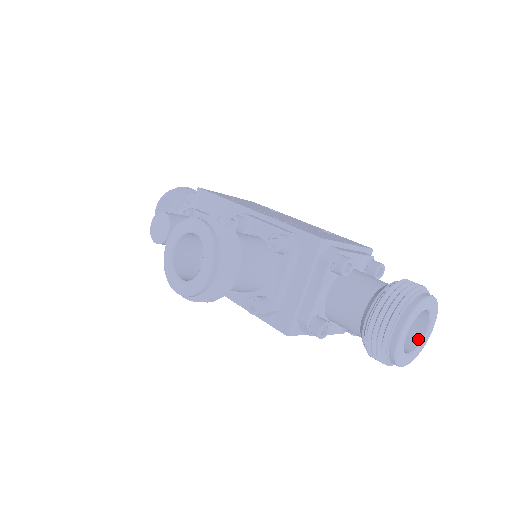
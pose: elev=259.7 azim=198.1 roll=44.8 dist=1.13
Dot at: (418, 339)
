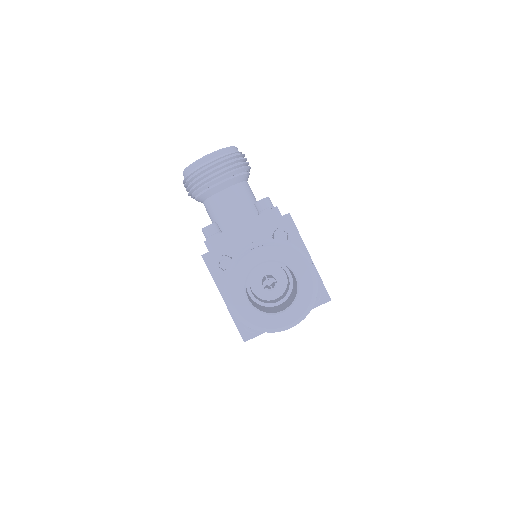
Dot at: (271, 312)
